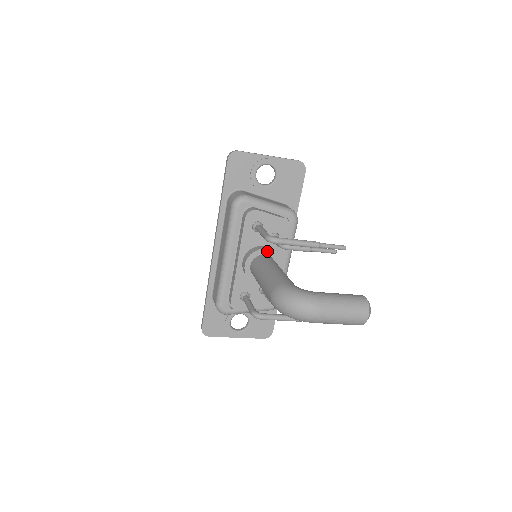
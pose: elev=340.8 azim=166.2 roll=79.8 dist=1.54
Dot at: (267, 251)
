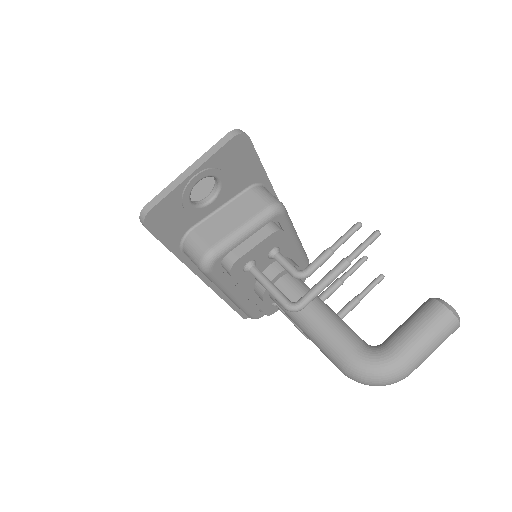
Dot at: (278, 276)
